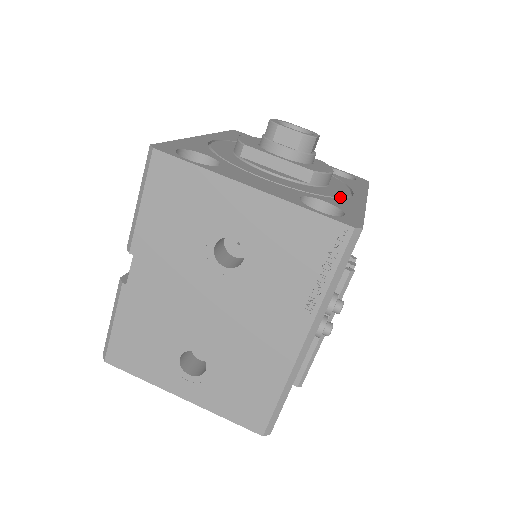
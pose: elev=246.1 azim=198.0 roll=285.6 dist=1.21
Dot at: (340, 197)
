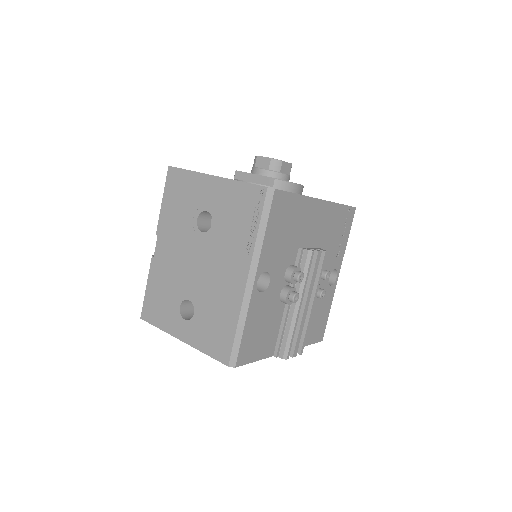
Dot at: occluded
